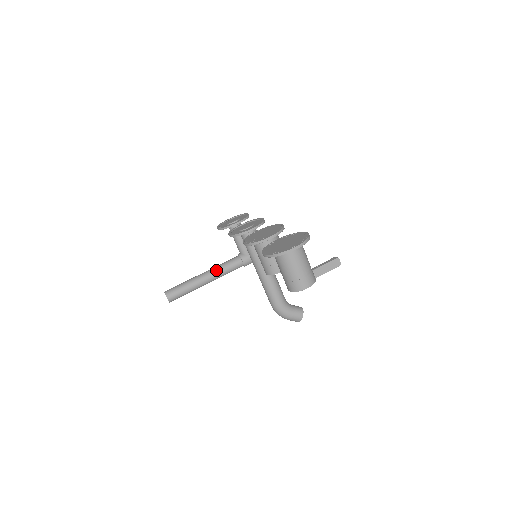
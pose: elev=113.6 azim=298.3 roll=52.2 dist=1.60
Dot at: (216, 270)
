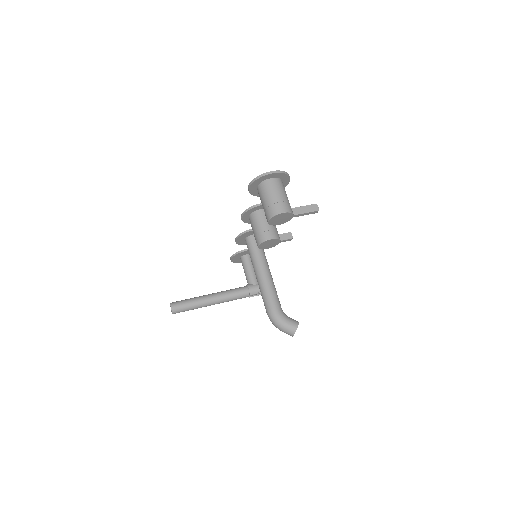
Dot at: (222, 292)
